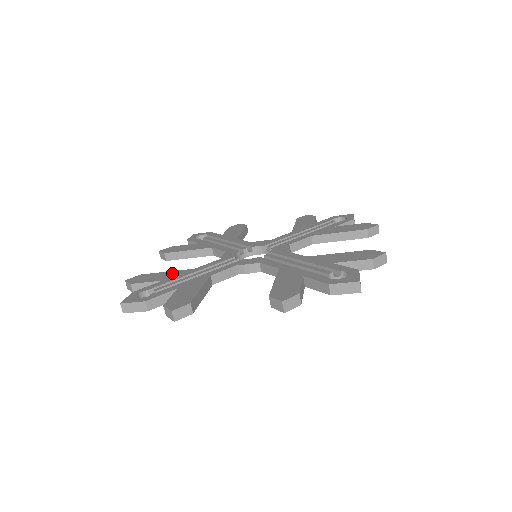
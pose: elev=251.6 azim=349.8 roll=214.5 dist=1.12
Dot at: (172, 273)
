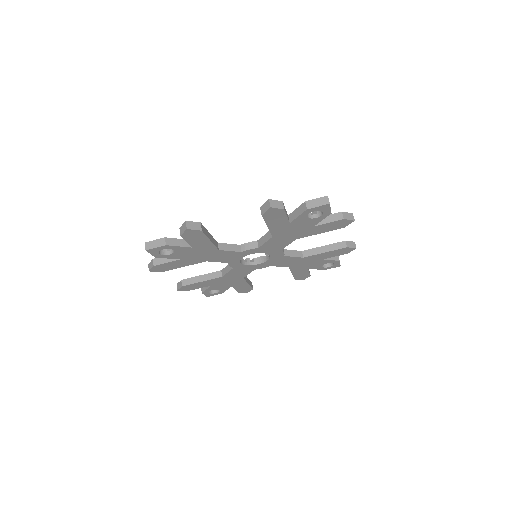
Dot at: occluded
